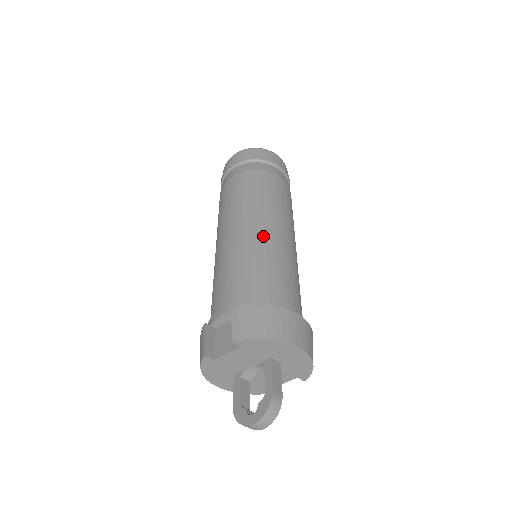
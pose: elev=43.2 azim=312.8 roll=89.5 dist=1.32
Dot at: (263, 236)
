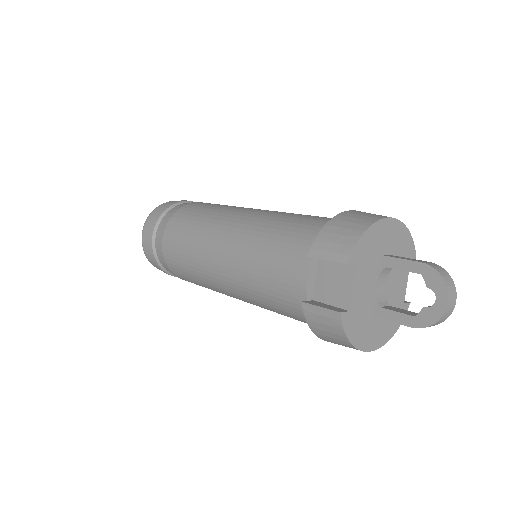
Dot at: (248, 219)
